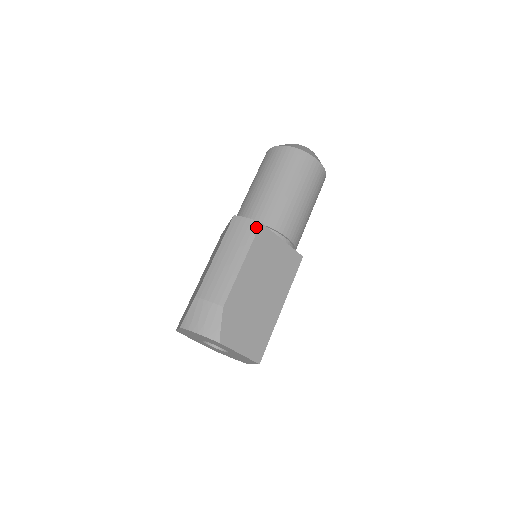
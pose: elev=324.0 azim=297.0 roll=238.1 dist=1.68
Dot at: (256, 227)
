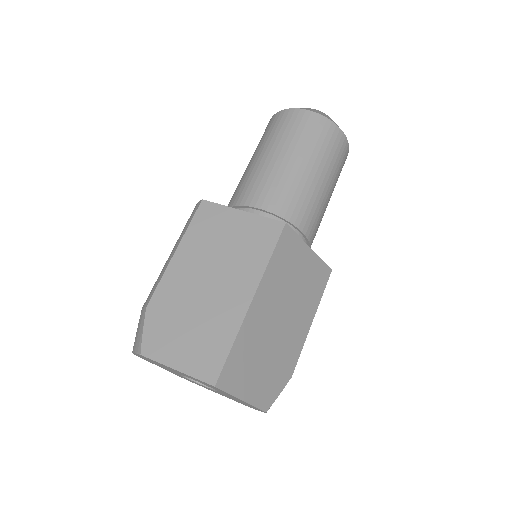
Dot at: (197, 207)
